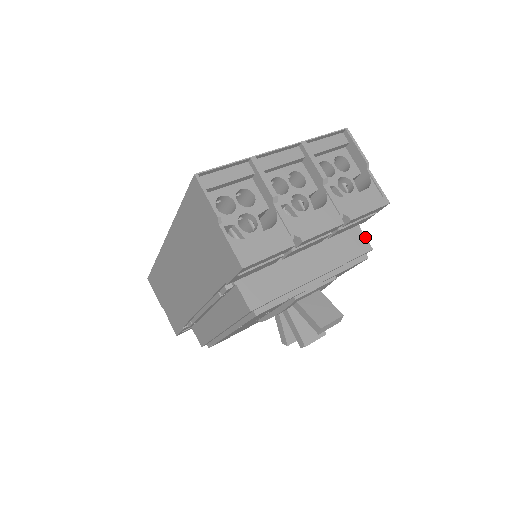
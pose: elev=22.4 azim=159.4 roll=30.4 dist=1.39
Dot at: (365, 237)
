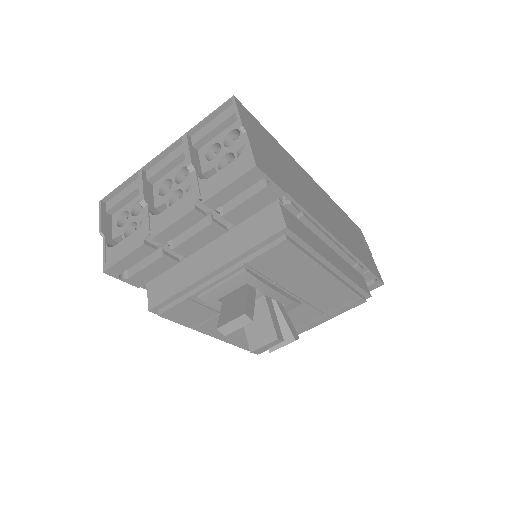
Dot at: (281, 213)
